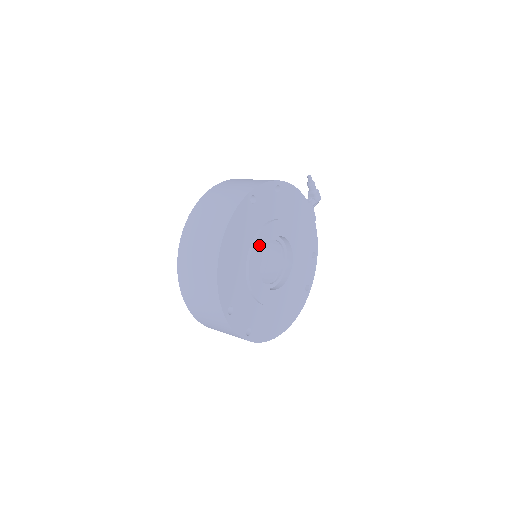
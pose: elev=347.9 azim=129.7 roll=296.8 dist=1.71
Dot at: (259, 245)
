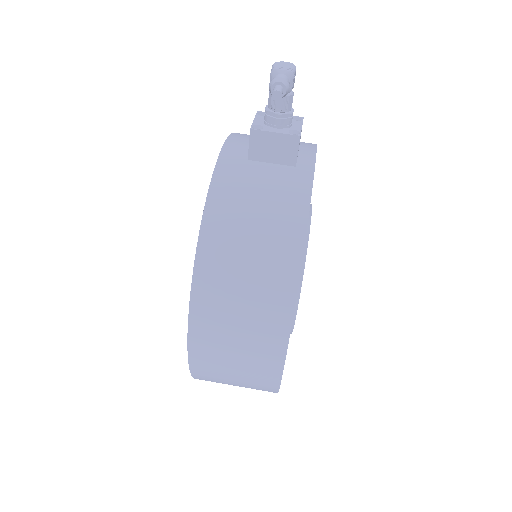
Dot at: occluded
